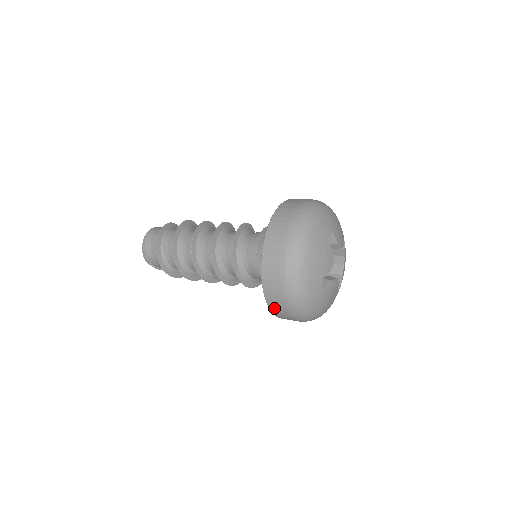
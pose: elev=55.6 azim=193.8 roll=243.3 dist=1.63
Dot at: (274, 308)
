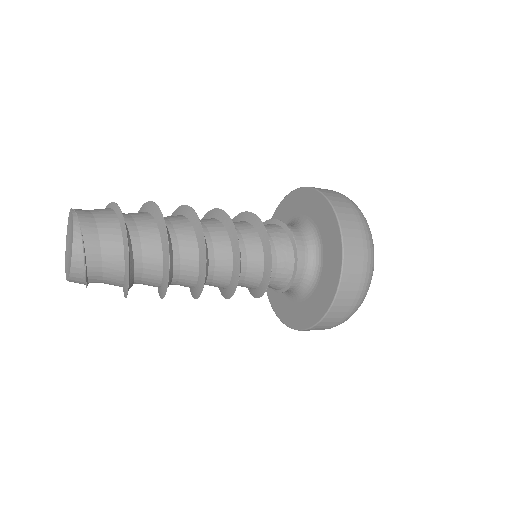
Dot at: (347, 281)
